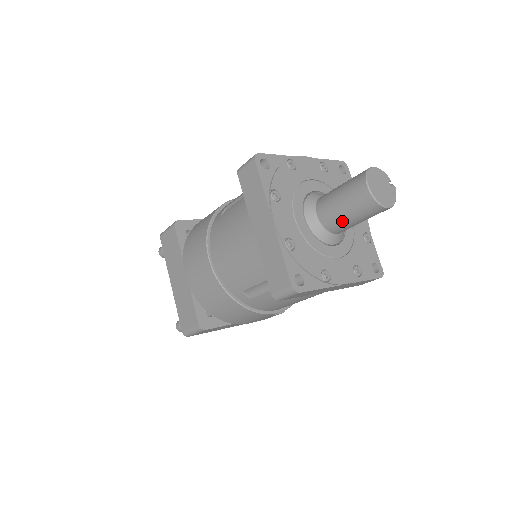
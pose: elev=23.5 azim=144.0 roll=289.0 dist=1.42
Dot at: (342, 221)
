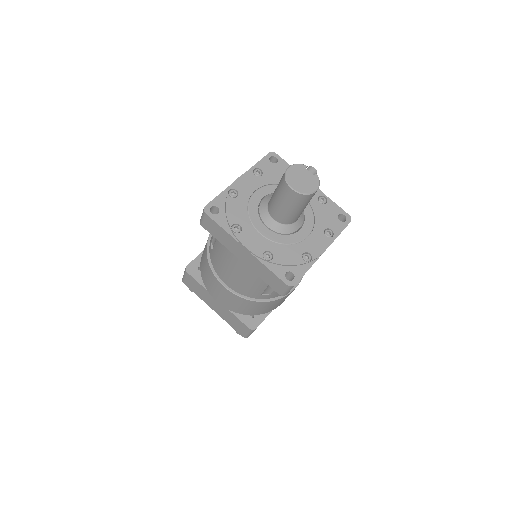
Dot at: (293, 215)
